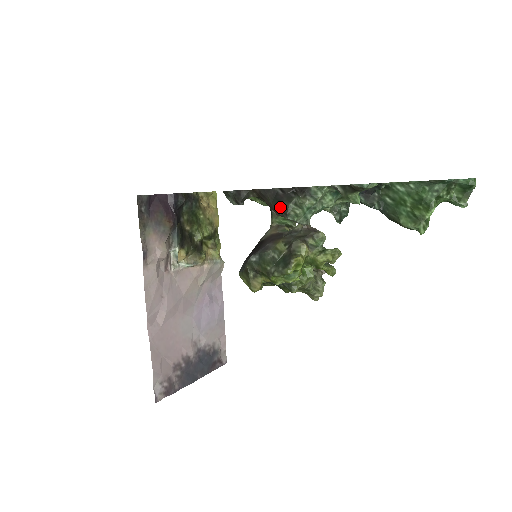
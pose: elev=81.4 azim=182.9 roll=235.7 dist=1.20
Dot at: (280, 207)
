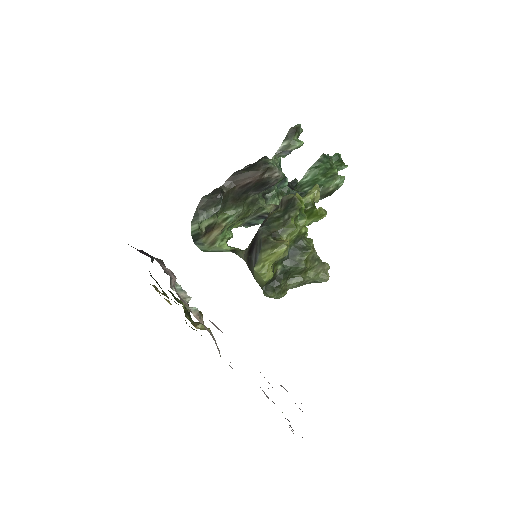
Dot at: (257, 167)
